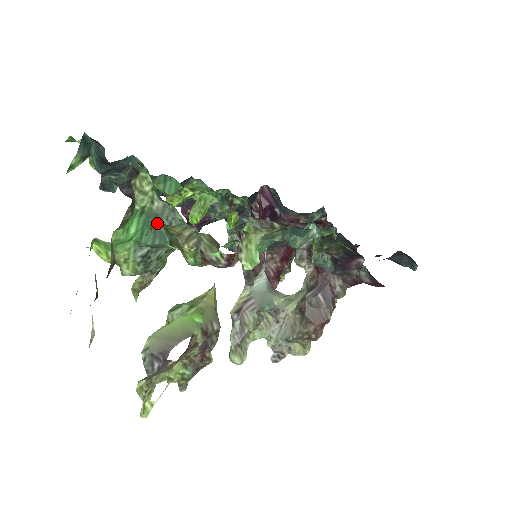
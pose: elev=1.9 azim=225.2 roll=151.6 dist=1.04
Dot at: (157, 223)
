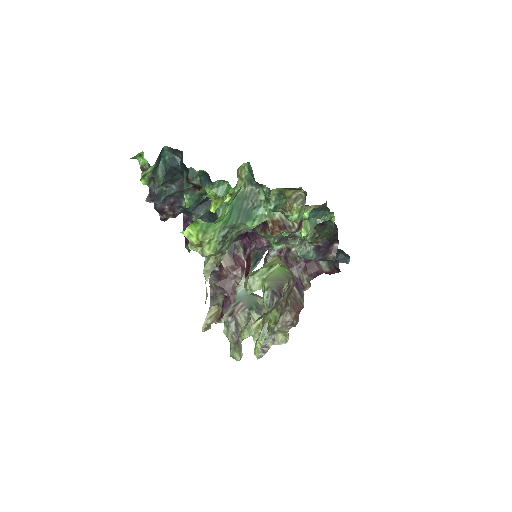
Dot at: (273, 191)
